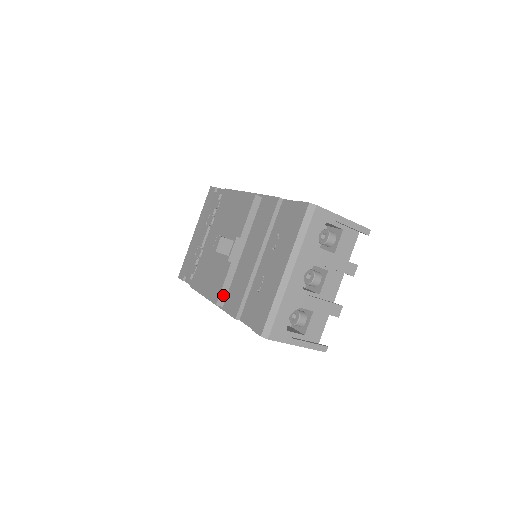
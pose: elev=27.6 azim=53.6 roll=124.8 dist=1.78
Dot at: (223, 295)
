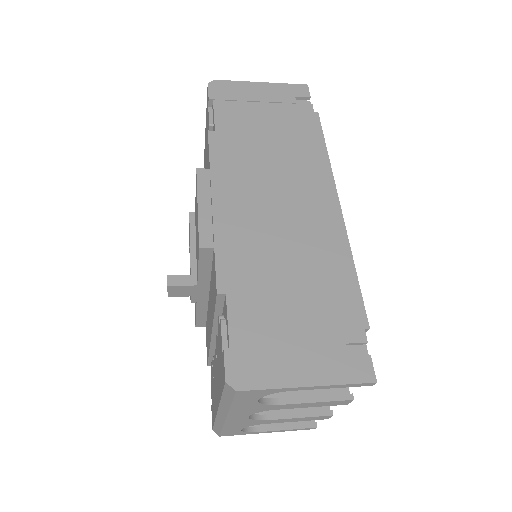
Dot at: (201, 321)
